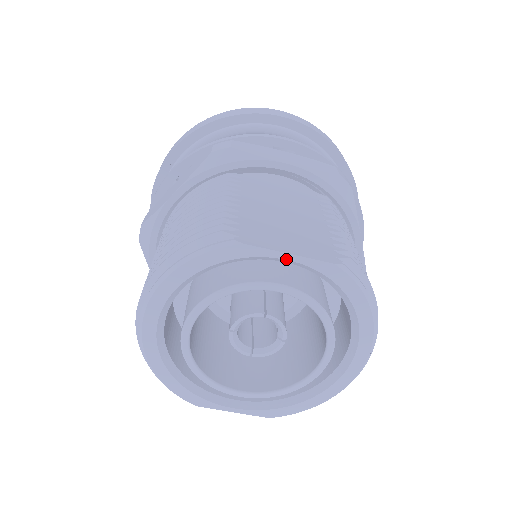
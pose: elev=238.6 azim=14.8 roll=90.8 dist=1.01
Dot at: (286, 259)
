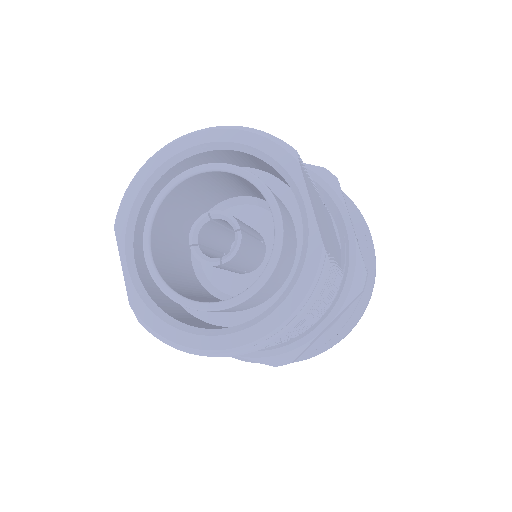
Dot at: (305, 204)
